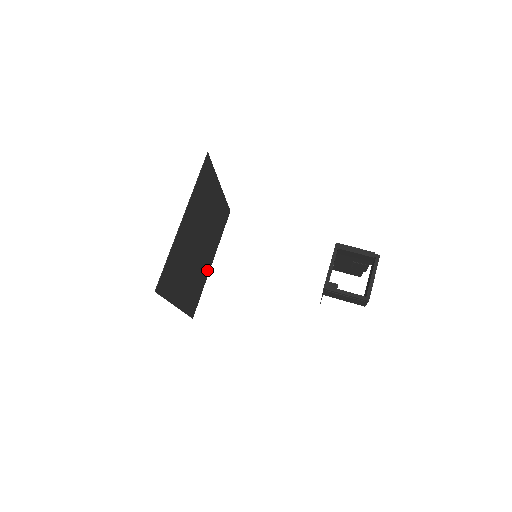
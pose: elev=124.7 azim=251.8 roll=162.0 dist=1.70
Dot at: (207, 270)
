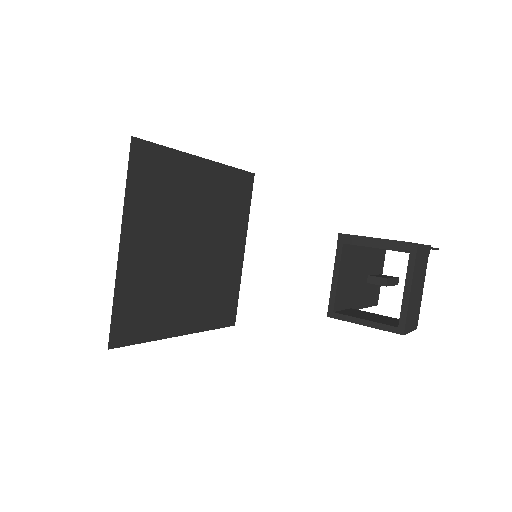
Dot at: (236, 263)
